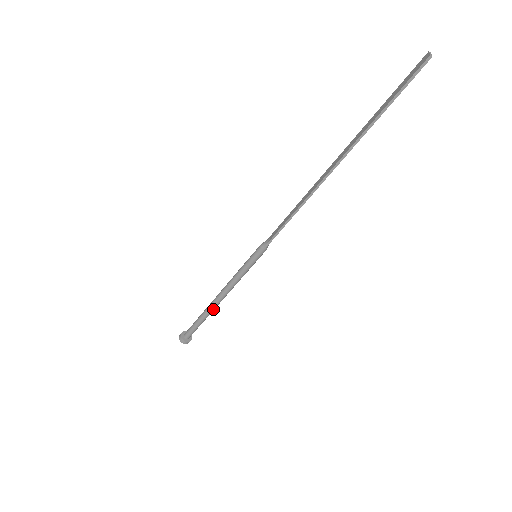
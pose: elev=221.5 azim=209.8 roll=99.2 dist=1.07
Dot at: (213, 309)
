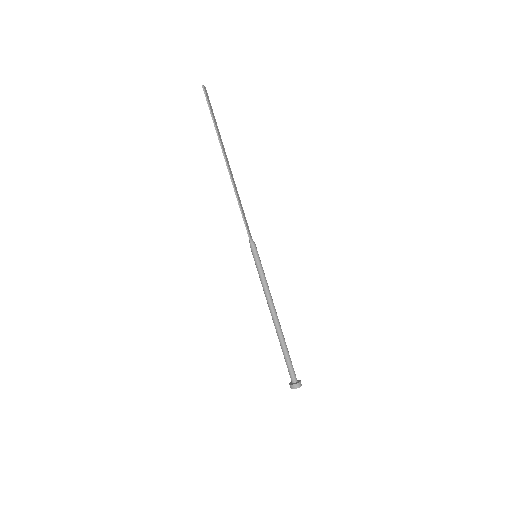
Dot at: (279, 329)
